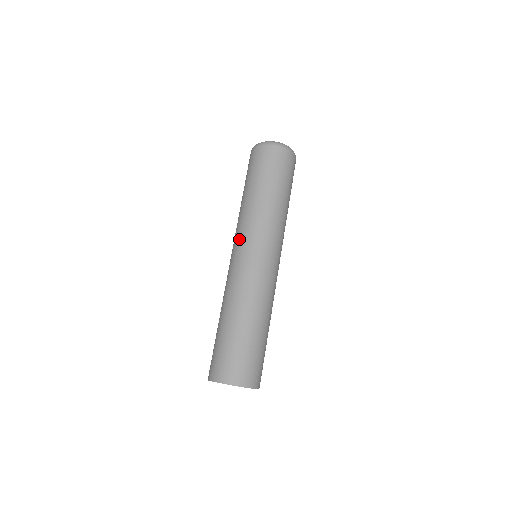
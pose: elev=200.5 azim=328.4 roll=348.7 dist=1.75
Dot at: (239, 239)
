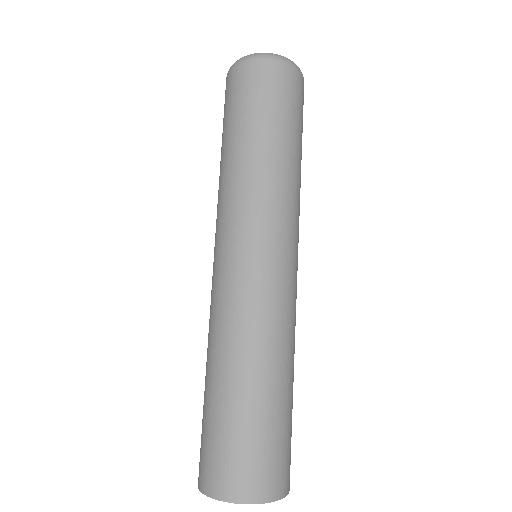
Dot at: occluded
